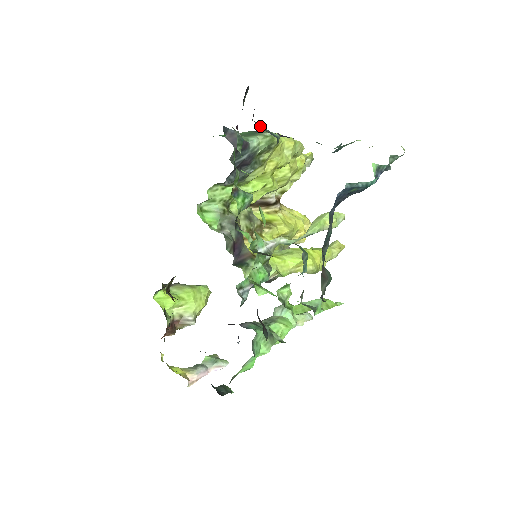
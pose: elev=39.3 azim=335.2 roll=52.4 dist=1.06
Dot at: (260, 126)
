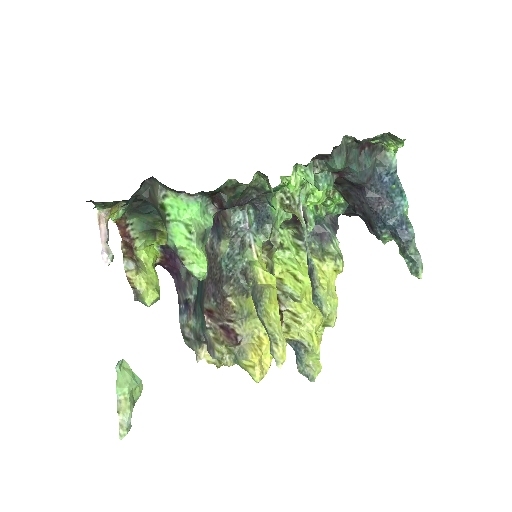
Dot at: occluded
